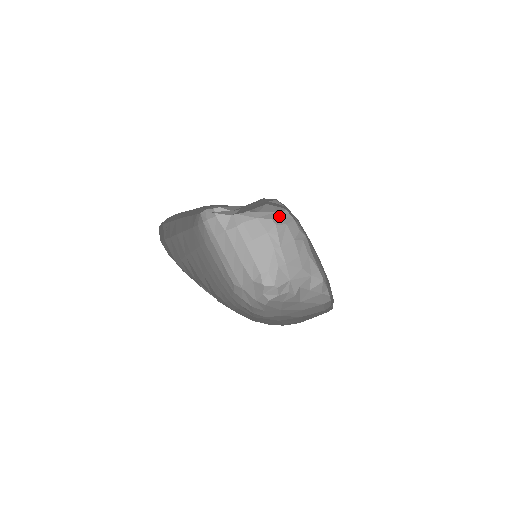
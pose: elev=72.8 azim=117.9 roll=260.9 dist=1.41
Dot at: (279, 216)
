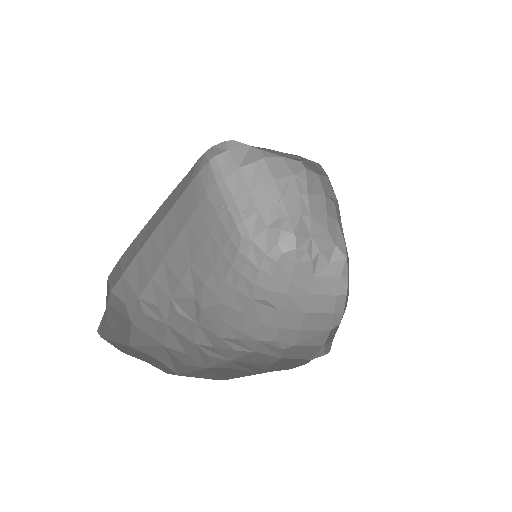
Dot at: (310, 164)
